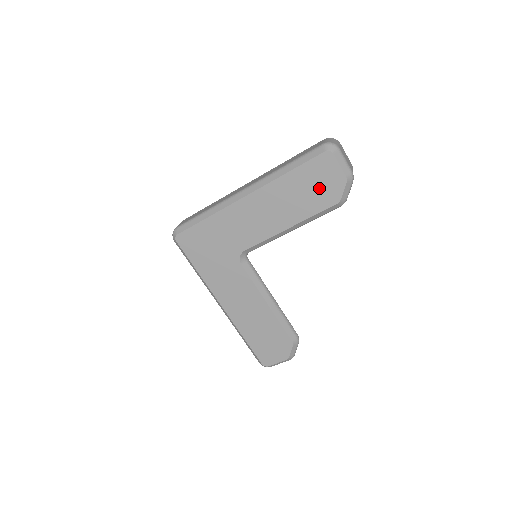
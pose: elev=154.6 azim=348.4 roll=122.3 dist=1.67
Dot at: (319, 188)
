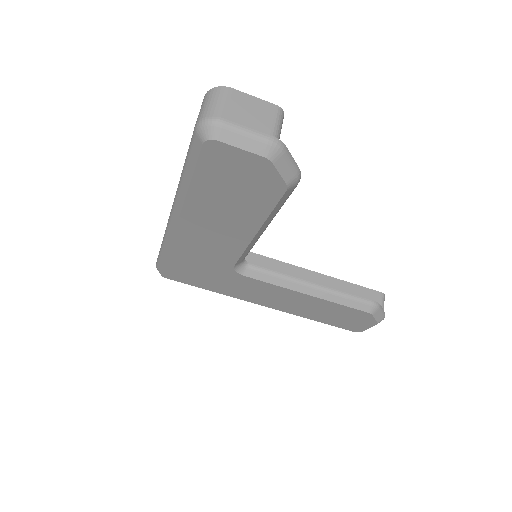
Dot at: (244, 185)
